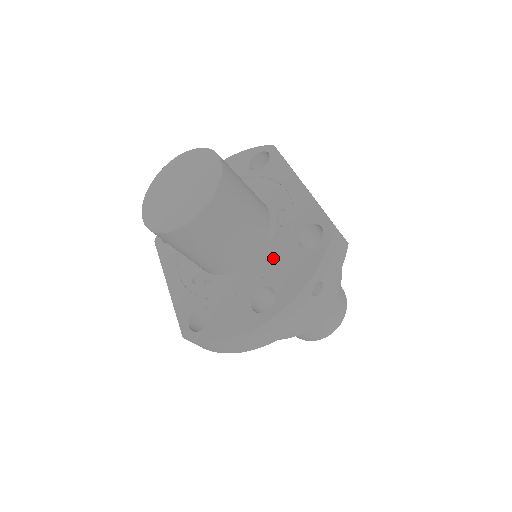
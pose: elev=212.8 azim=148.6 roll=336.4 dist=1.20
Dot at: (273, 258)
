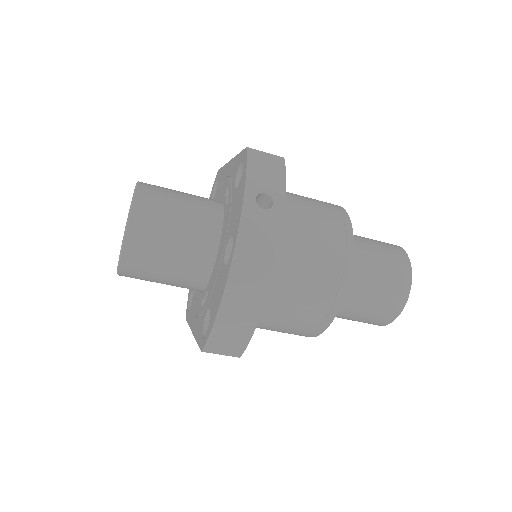
Dot at: (228, 219)
